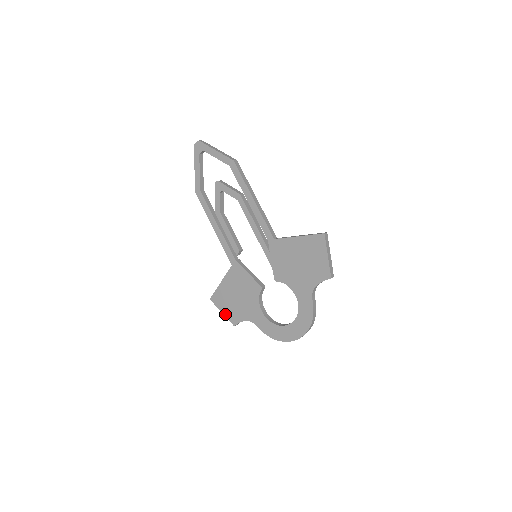
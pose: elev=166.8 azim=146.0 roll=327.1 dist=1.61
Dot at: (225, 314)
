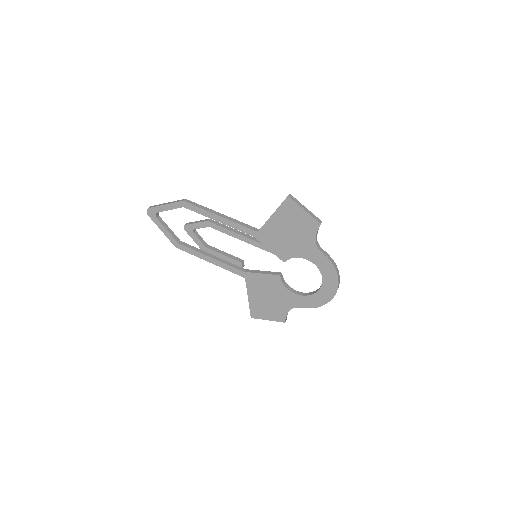
Dot at: (271, 319)
